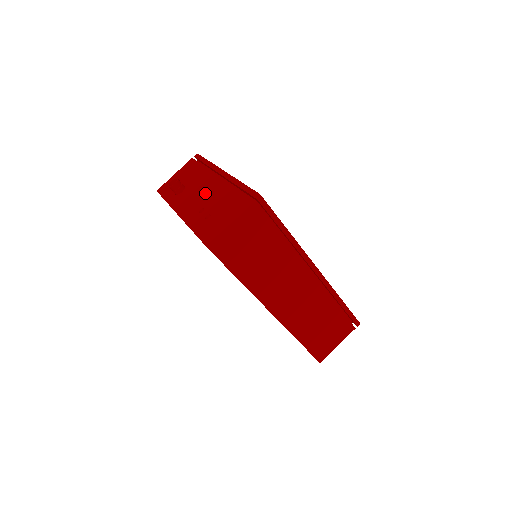
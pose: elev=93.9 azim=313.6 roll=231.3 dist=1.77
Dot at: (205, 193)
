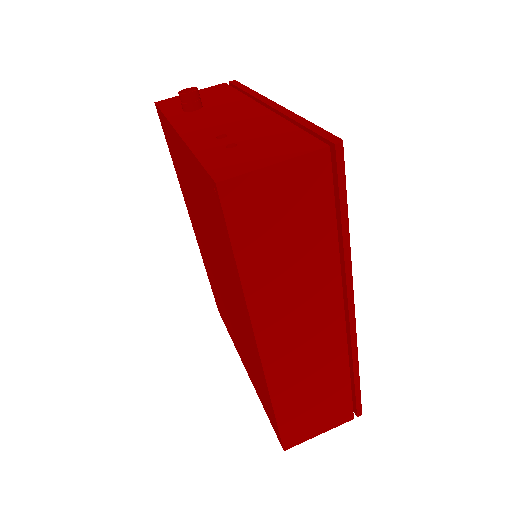
Dot at: (235, 118)
